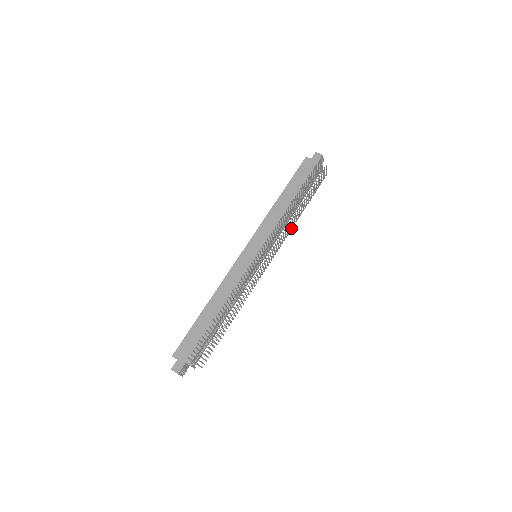
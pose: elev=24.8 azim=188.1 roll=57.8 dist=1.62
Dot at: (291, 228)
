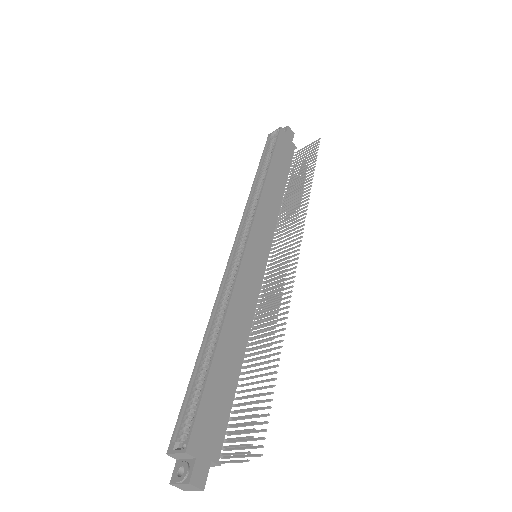
Dot at: occluded
